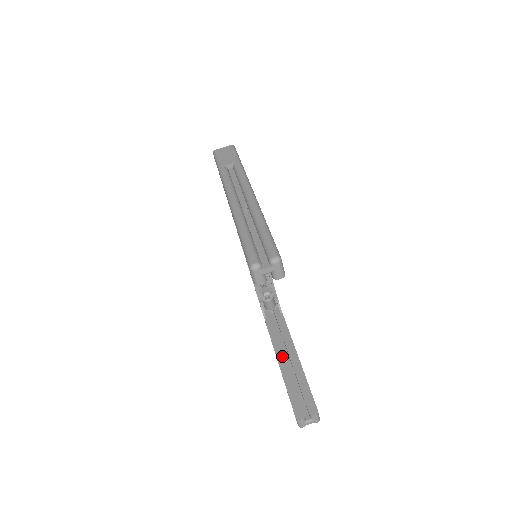
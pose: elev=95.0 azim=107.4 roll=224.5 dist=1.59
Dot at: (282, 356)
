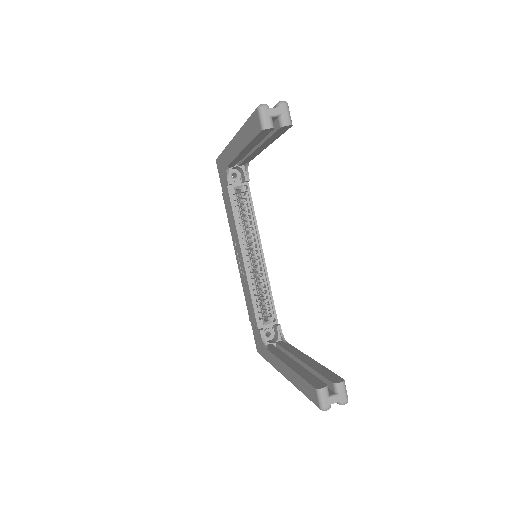
Dot at: (290, 360)
